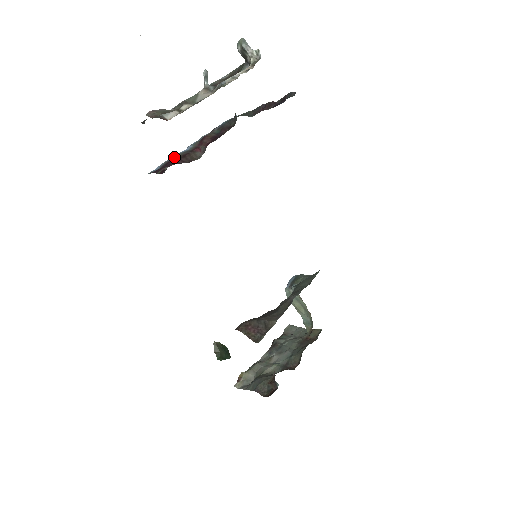
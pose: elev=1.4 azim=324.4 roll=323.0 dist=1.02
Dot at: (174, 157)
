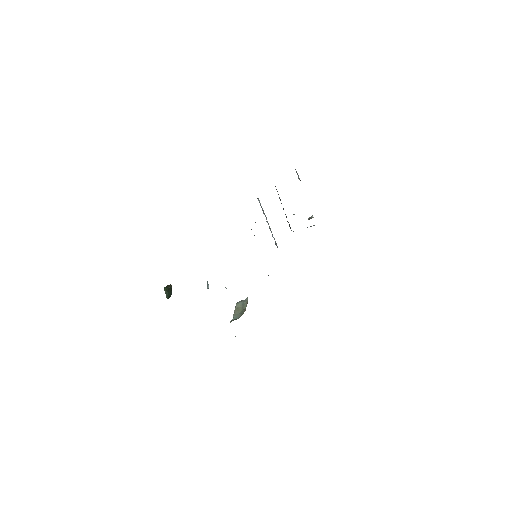
Dot at: occluded
